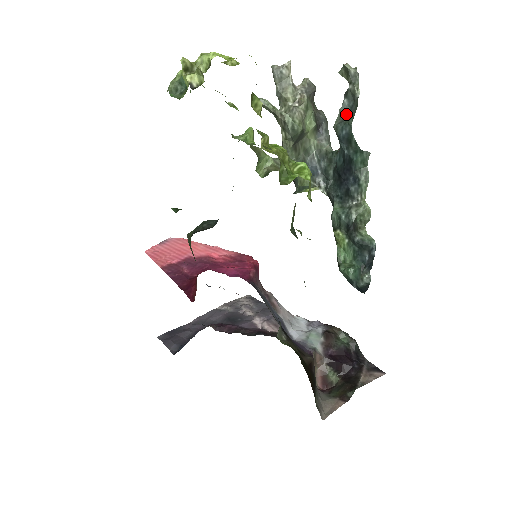
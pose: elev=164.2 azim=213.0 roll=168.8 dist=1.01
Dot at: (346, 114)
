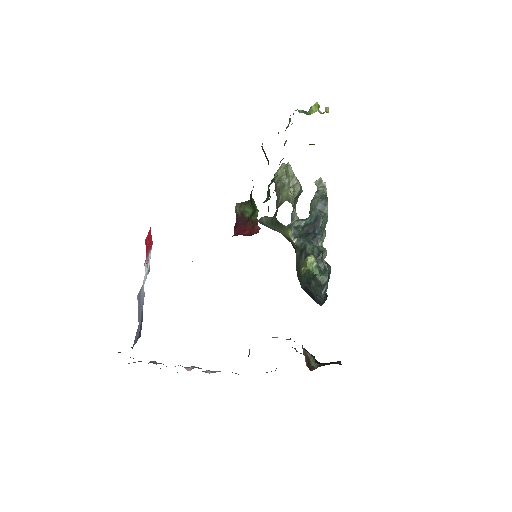
Dot at: occluded
